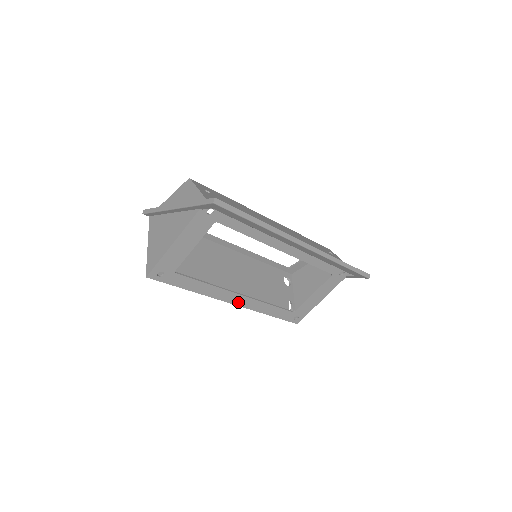
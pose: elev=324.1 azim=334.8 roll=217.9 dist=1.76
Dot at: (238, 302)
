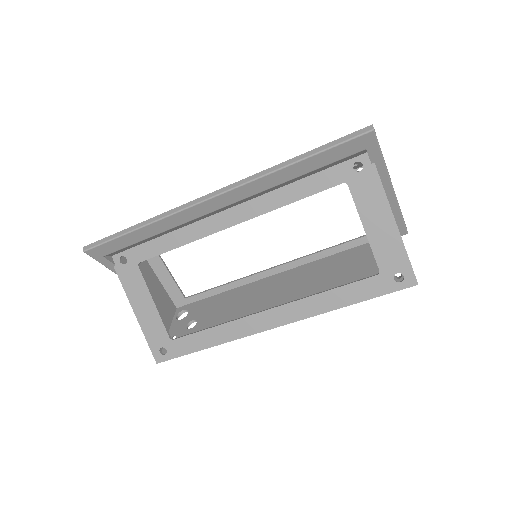
Dot at: (279, 321)
